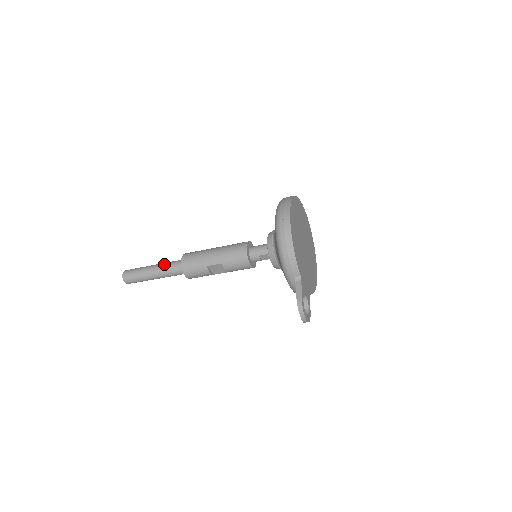
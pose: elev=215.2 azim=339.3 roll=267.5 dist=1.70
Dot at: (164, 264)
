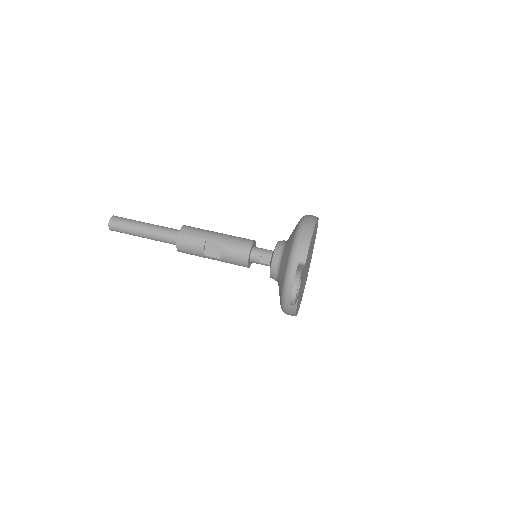
Dot at: occluded
